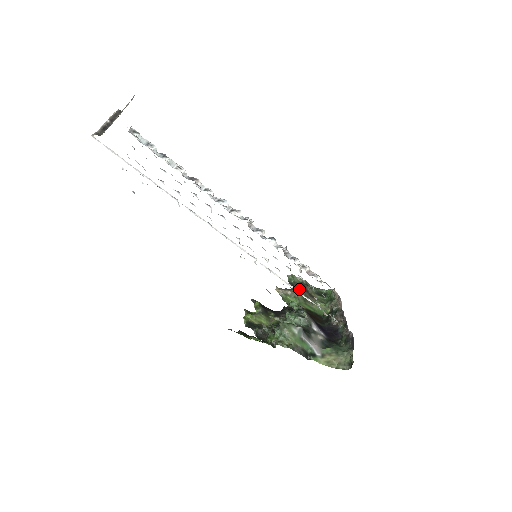
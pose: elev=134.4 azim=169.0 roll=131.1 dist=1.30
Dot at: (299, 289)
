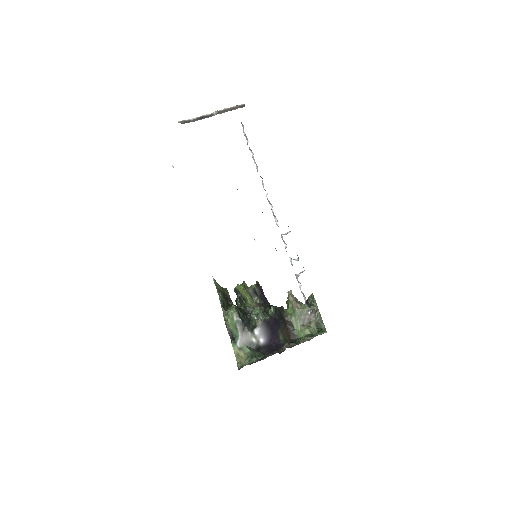
Dot at: (304, 307)
